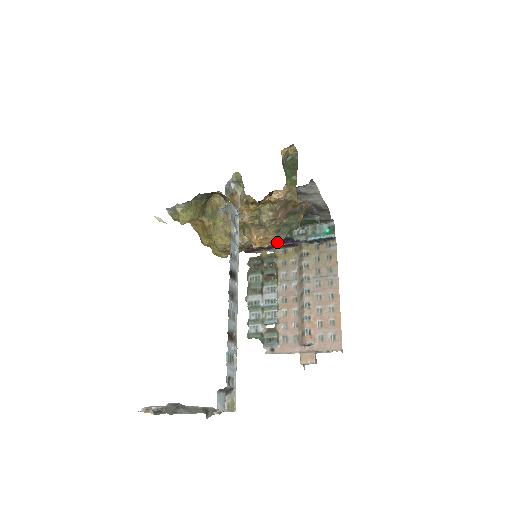
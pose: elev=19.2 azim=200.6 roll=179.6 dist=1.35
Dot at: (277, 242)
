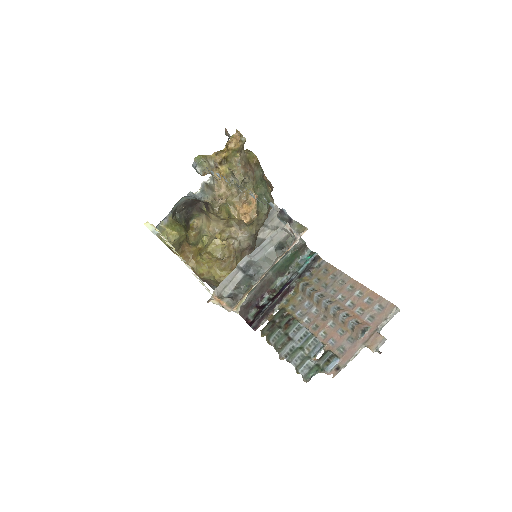
Dot at: (275, 297)
